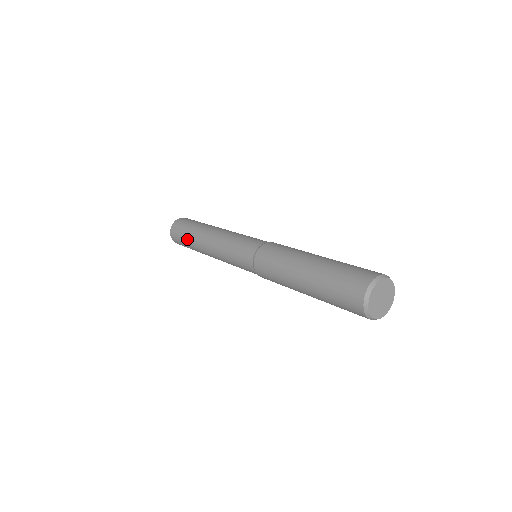
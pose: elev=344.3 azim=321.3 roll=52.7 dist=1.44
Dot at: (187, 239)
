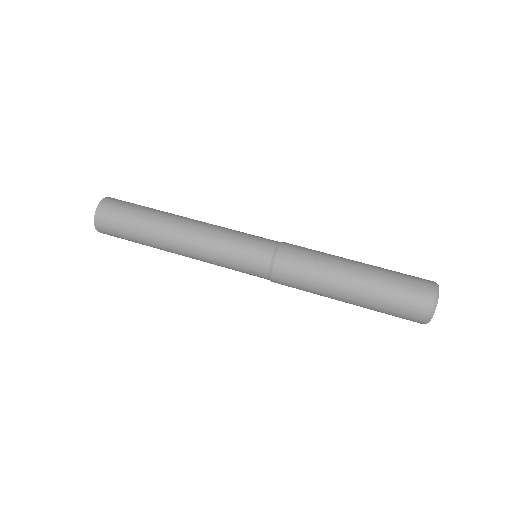
Dot at: (142, 244)
